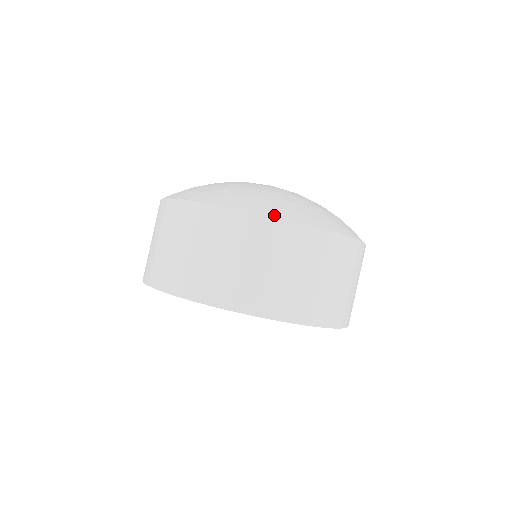
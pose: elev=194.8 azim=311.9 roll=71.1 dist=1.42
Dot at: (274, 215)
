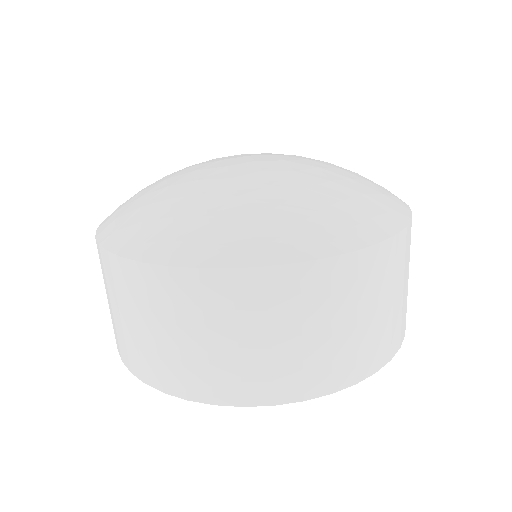
Dot at: (167, 264)
